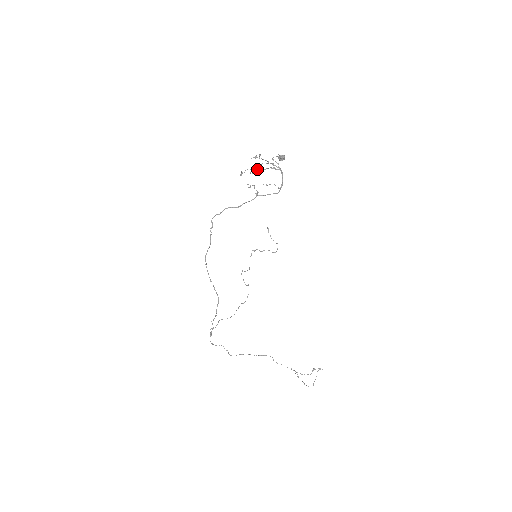
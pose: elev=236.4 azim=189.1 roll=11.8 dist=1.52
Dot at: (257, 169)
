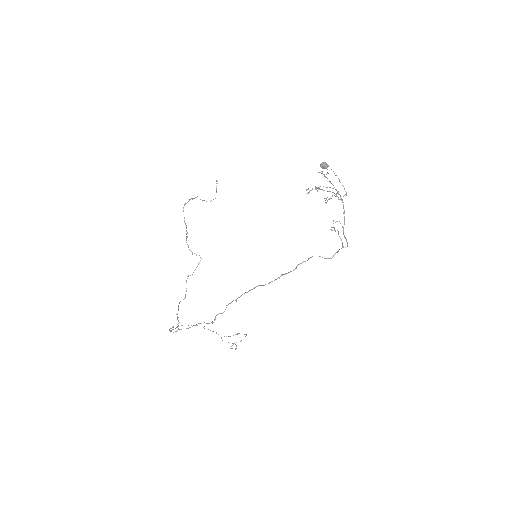
Dot at: occluded
